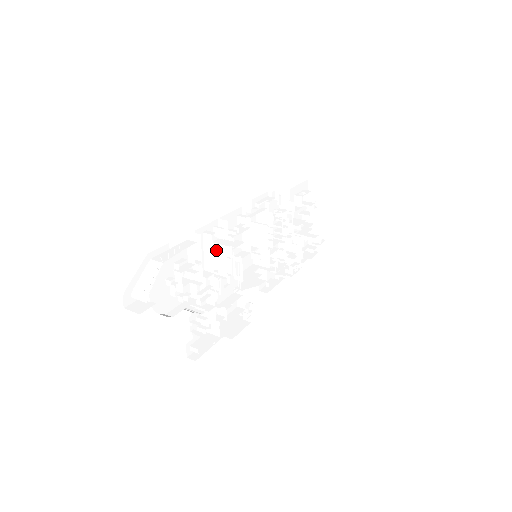
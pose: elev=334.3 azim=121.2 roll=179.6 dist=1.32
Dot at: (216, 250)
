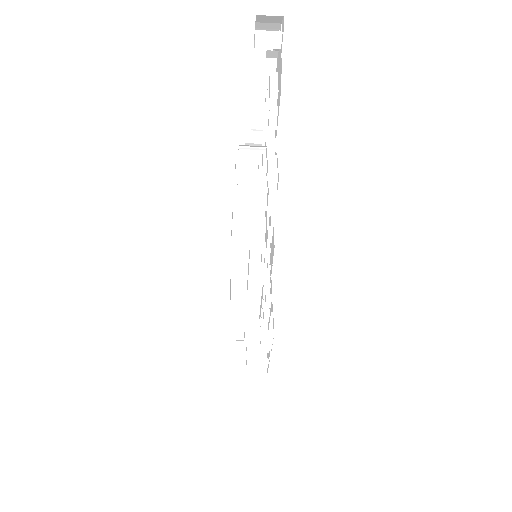
Dot at: occluded
